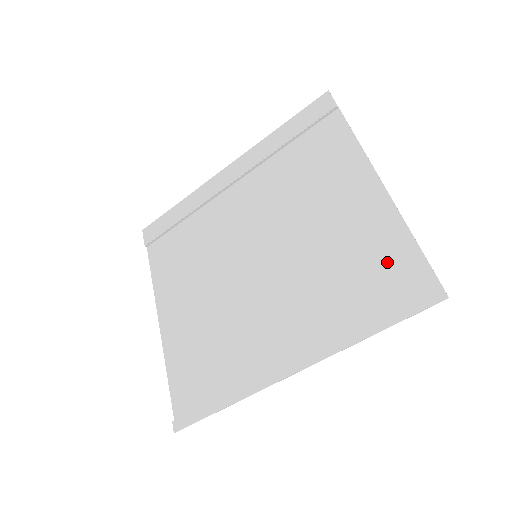
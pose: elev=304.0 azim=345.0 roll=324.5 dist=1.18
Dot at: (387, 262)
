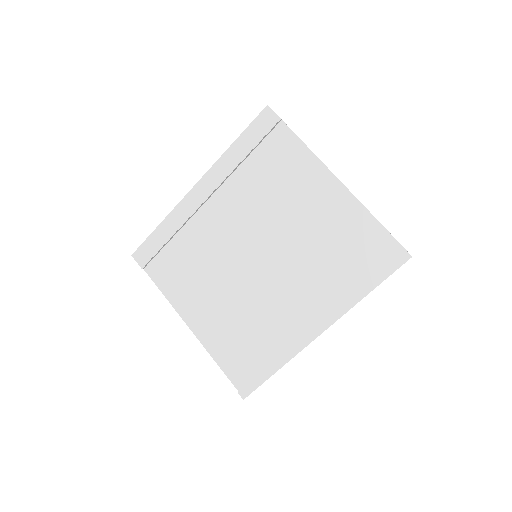
Dot at: (363, 240)
